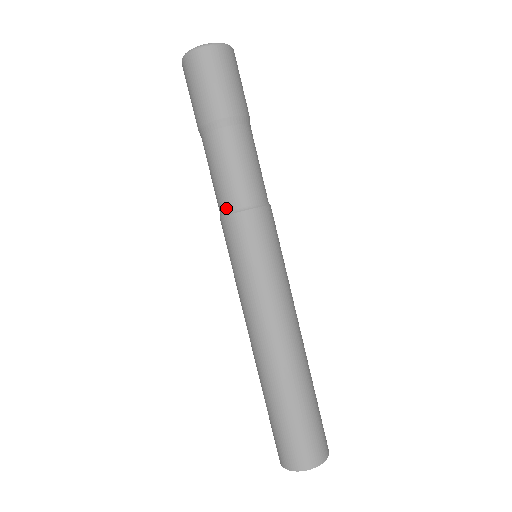
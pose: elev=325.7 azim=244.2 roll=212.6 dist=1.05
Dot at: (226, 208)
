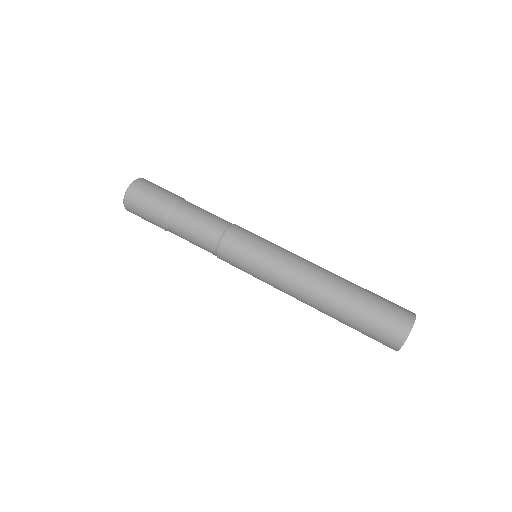
Dot at: (220, 232)
